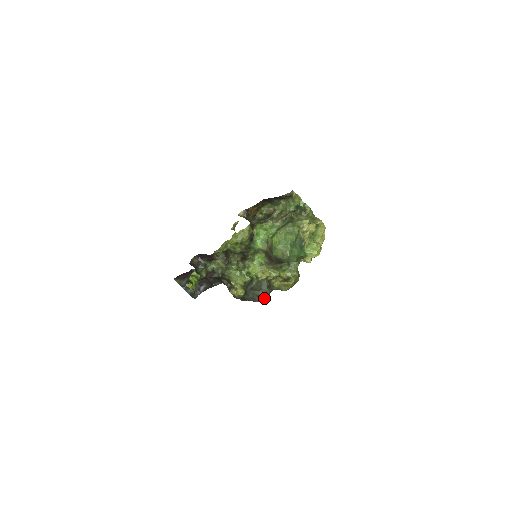
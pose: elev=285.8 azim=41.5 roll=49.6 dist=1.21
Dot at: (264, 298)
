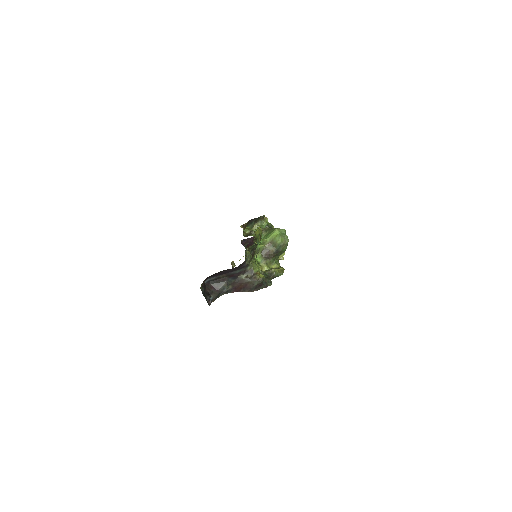
Dot at: occluded
